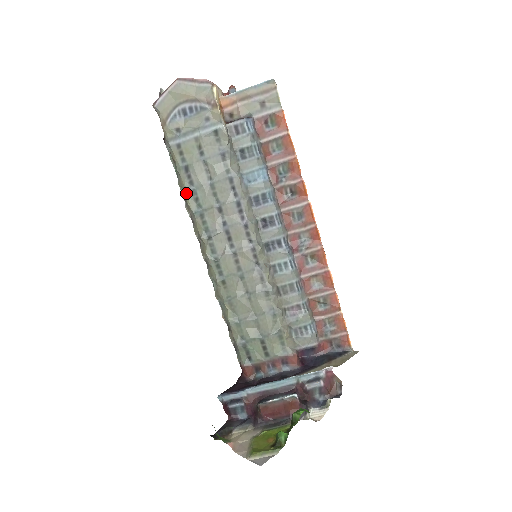
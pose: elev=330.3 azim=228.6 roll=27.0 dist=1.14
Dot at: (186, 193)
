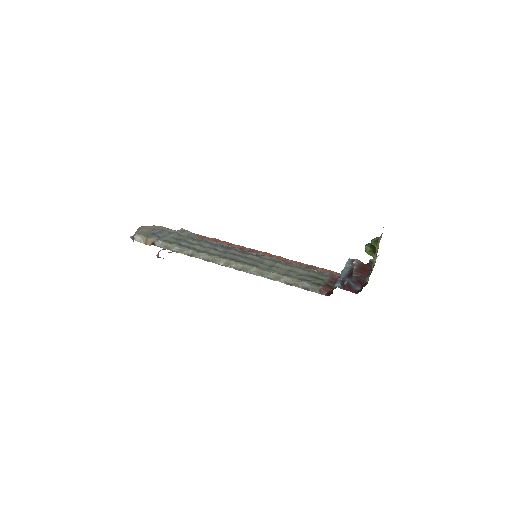
Dot at: (191, 250)
